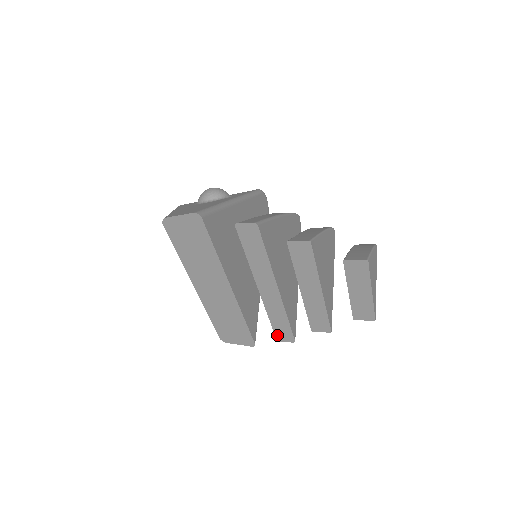
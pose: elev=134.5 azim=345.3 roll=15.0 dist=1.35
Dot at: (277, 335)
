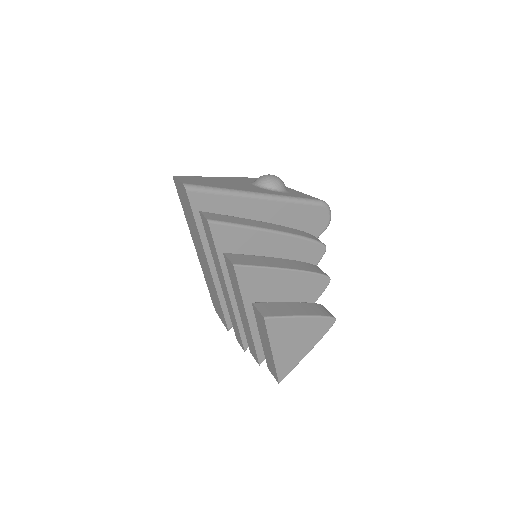
Dot at: (236, 334)
